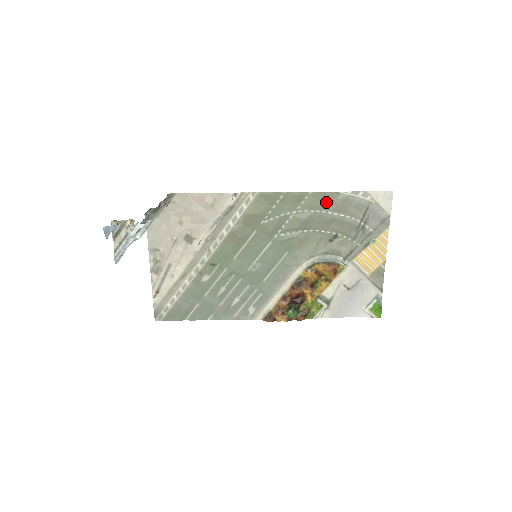
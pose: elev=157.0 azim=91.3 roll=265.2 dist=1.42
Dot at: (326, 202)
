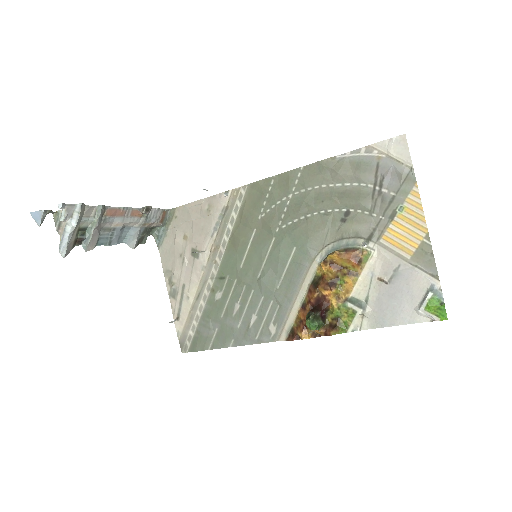
Dot at: (323, 173)
